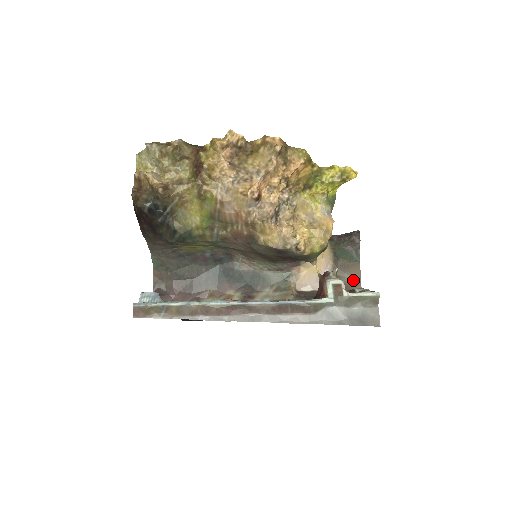
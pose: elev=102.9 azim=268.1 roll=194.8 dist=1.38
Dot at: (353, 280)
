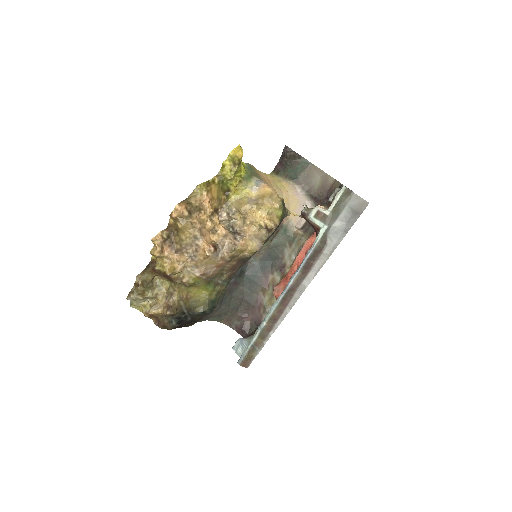
Dot at: (321, 179)
